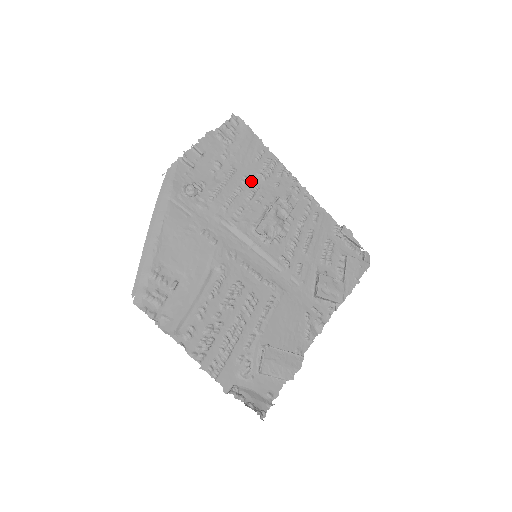
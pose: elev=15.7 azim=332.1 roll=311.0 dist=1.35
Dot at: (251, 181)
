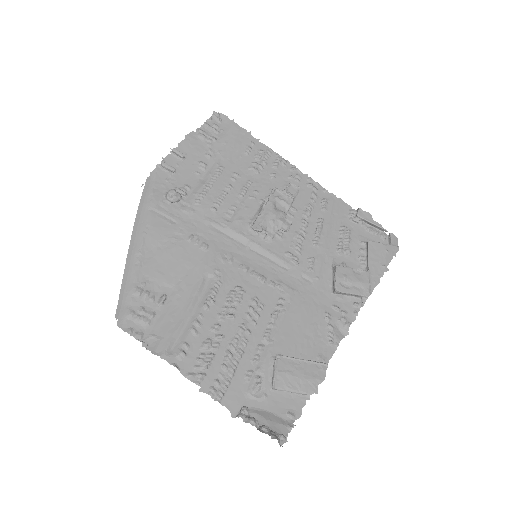
Dot at: (242, 177)
